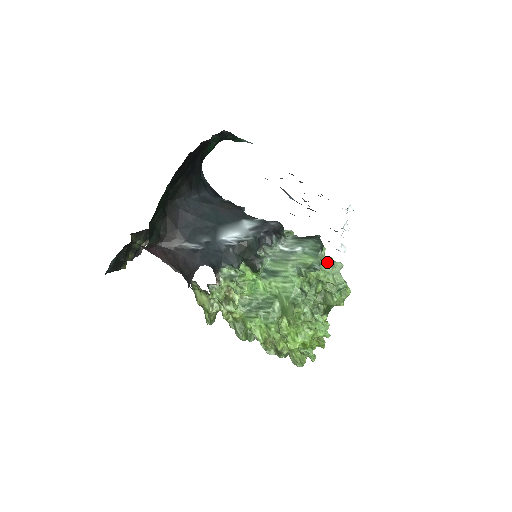
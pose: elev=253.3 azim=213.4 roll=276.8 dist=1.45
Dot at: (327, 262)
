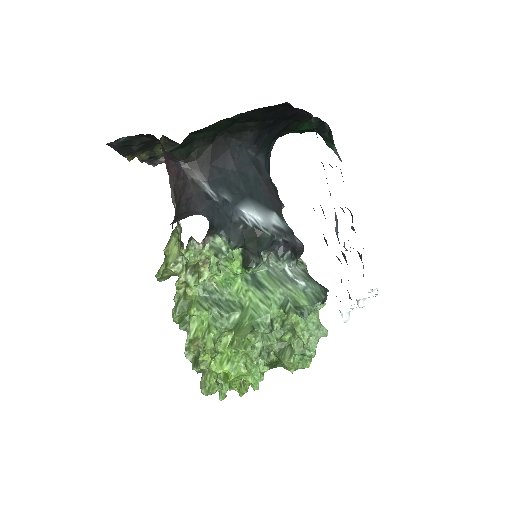
Dot at: (316, 319)
